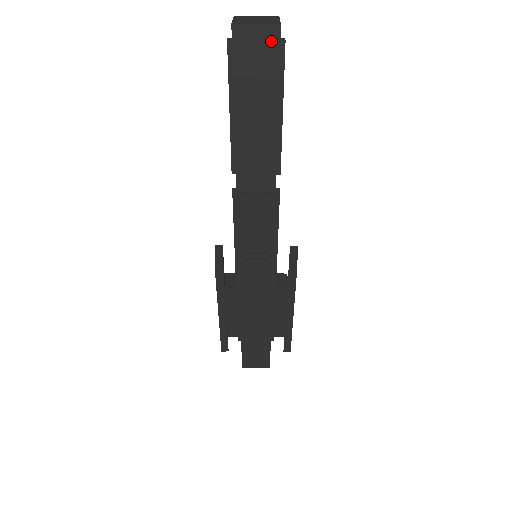
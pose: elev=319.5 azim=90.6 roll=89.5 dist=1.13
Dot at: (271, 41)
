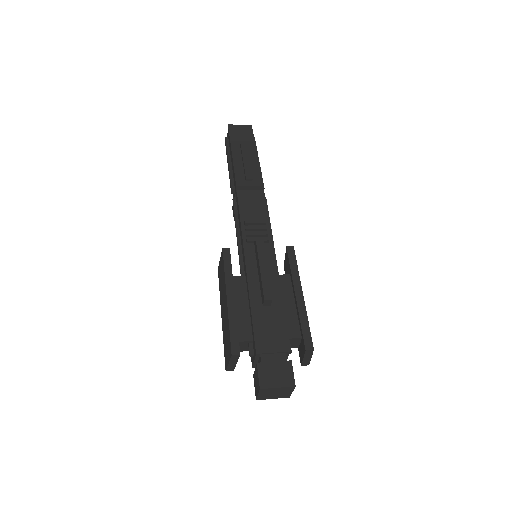
Dot at: (248, 129)
